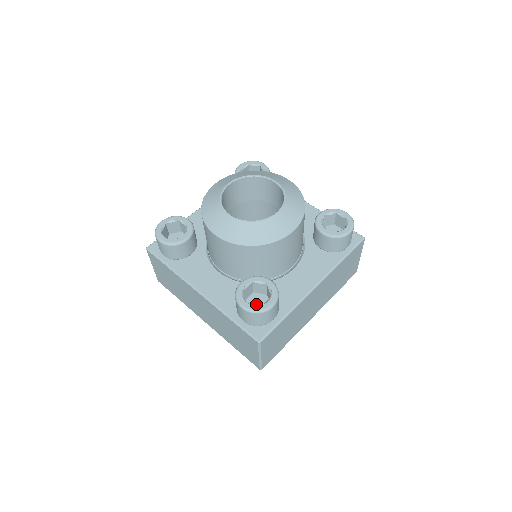
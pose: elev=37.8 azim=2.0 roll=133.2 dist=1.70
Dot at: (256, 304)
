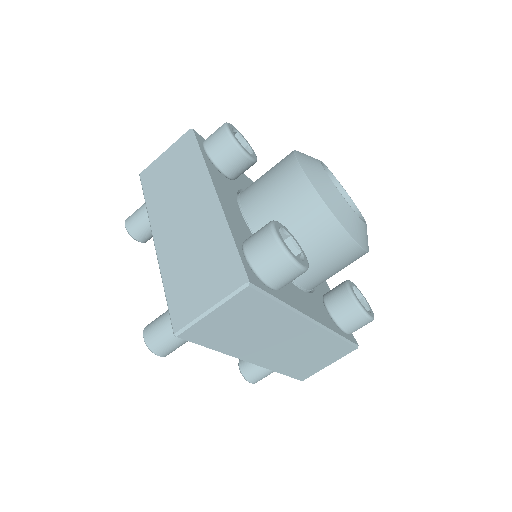
Dot at: occluded
